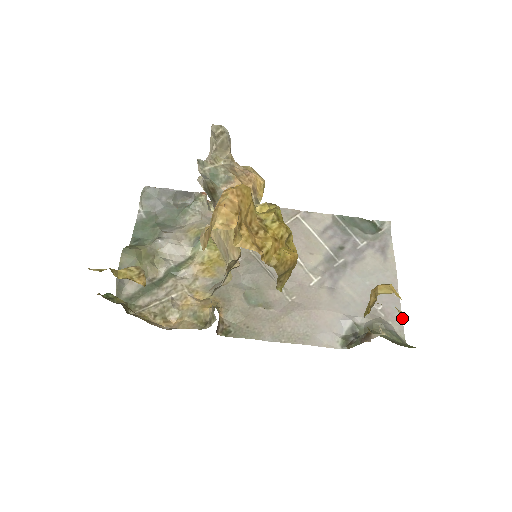
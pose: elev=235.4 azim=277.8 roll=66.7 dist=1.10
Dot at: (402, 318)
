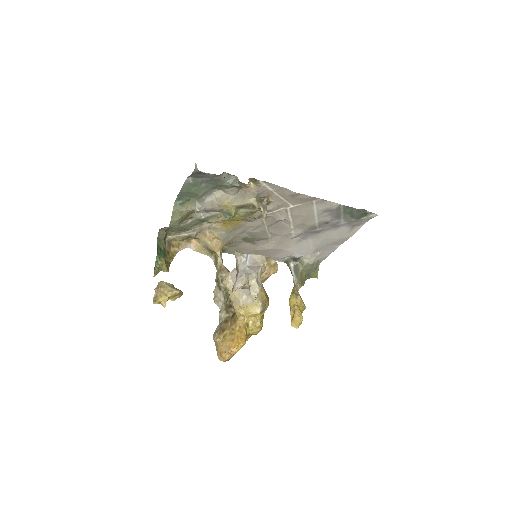
Dot at: occluded
